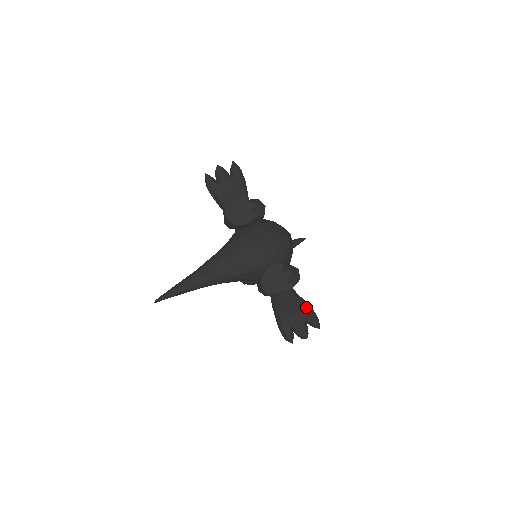
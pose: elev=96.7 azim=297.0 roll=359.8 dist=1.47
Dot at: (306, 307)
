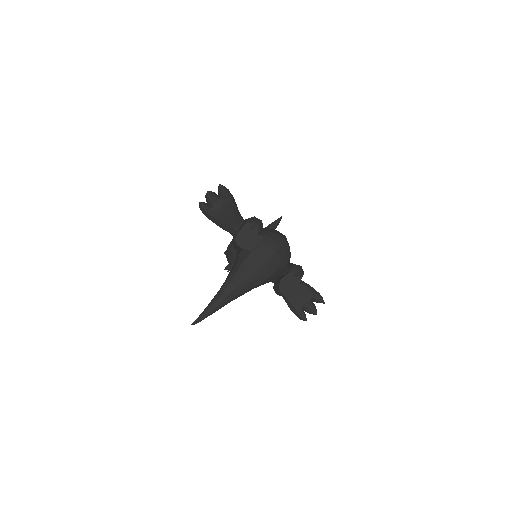
Dot at: (309, 289)
